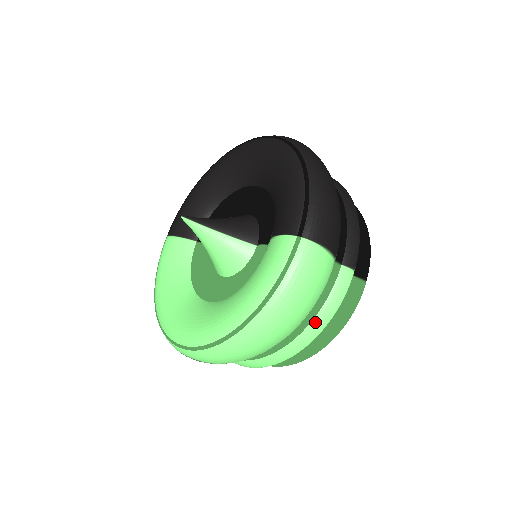
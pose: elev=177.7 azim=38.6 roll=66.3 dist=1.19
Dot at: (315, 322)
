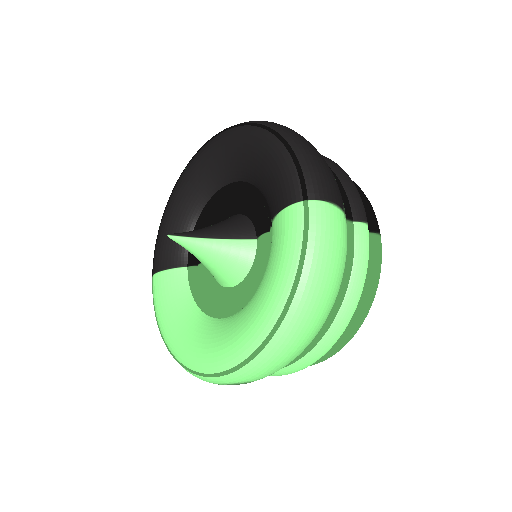
Dot at: (350, 290)
